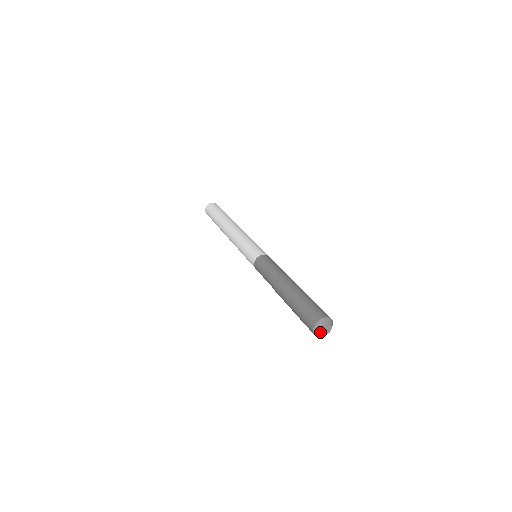
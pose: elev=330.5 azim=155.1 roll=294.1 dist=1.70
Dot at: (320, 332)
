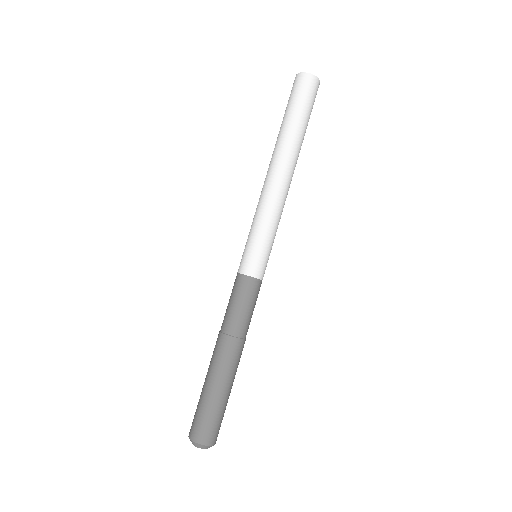
Dot at: (194, 445)
